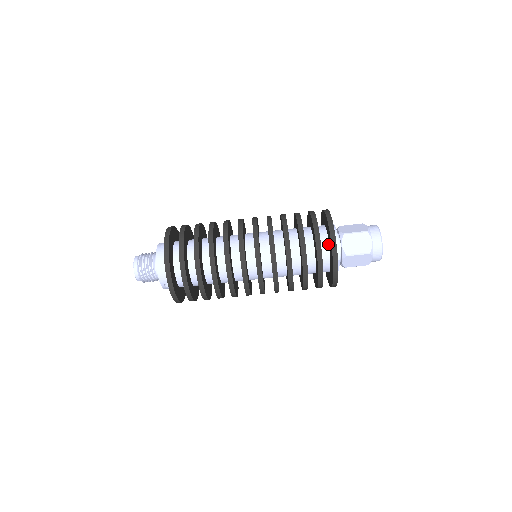
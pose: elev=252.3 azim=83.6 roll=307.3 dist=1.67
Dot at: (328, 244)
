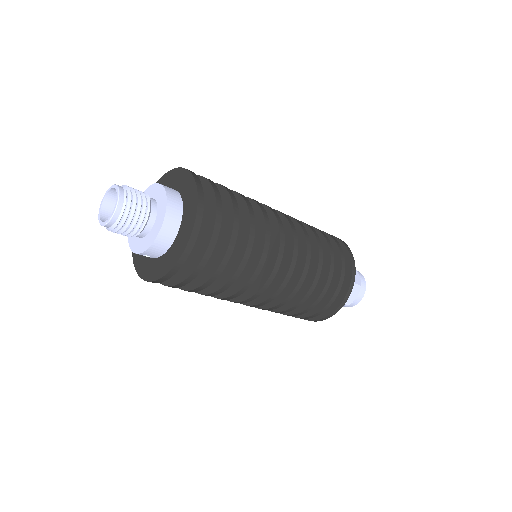
Dot at: occluded
